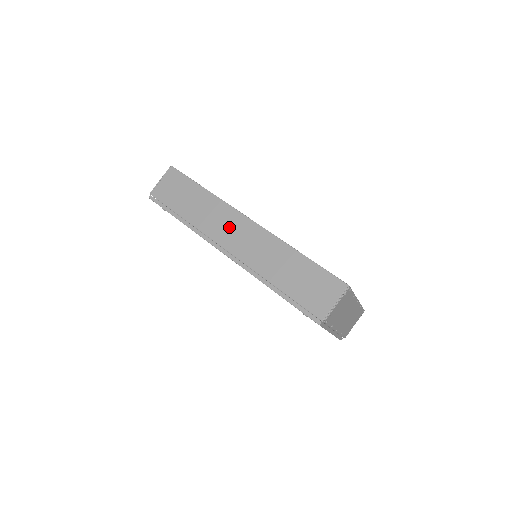
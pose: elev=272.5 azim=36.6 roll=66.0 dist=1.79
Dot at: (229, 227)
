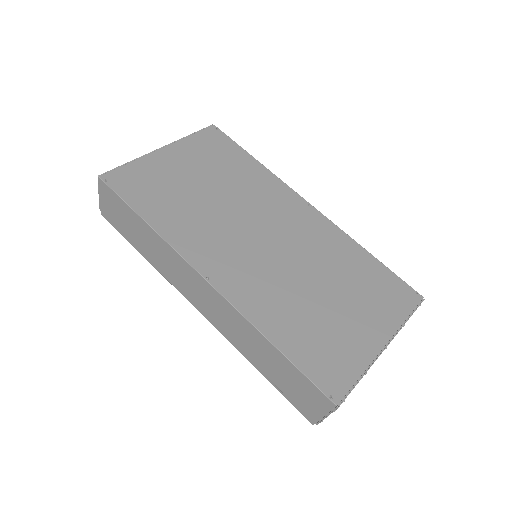
Dot at: (189, 282)
